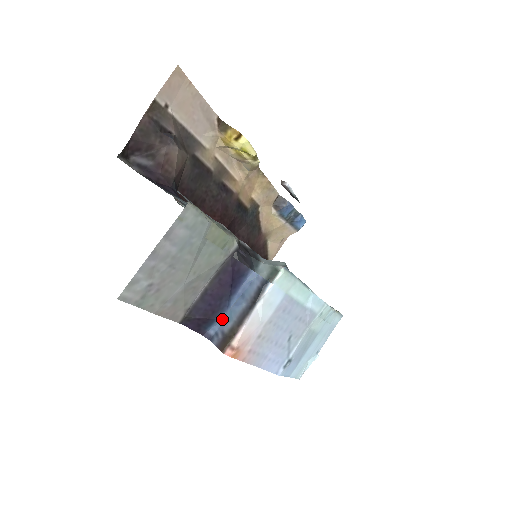
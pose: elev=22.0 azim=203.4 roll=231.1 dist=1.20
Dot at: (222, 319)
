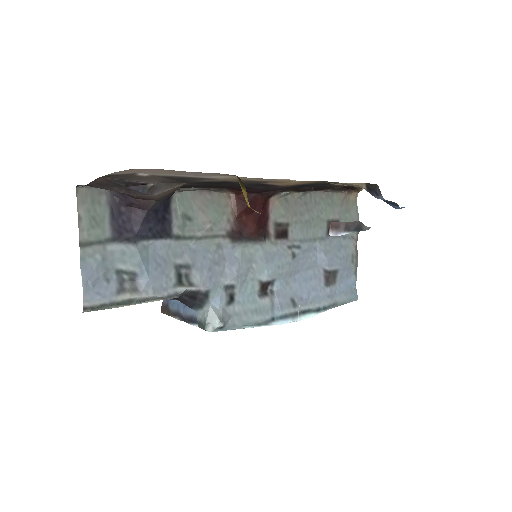
Dot at: (169, 299)
